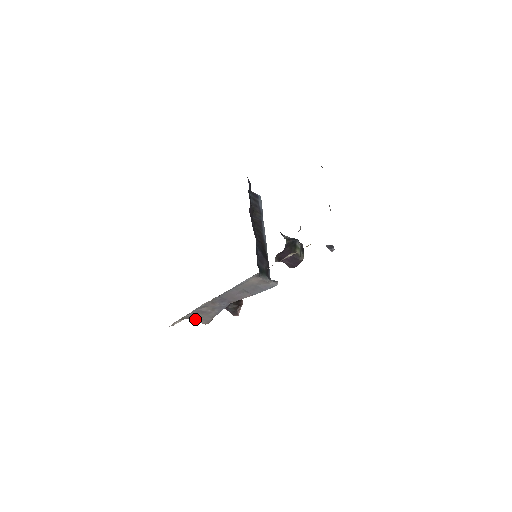
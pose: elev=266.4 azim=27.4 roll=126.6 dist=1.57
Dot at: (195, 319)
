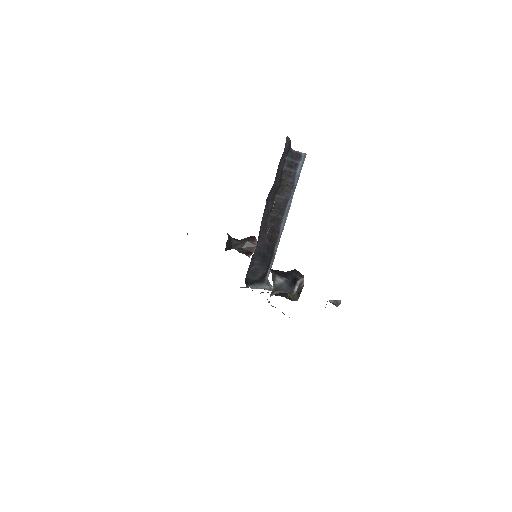
Dot at: occluded
